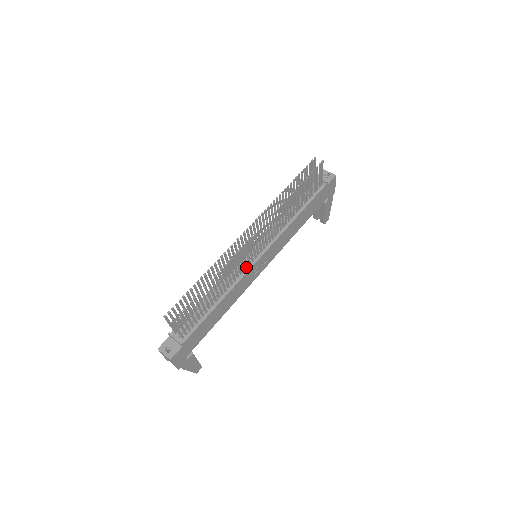
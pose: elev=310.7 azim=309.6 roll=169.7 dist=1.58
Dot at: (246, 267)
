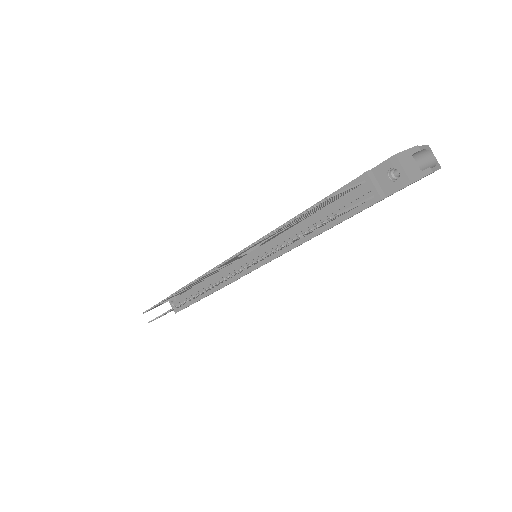
Dot at: occluded
